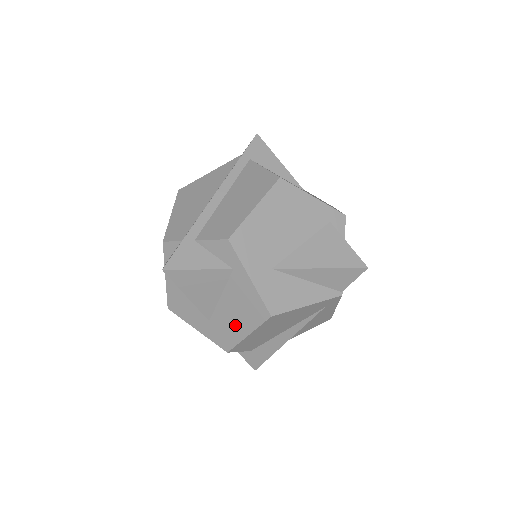
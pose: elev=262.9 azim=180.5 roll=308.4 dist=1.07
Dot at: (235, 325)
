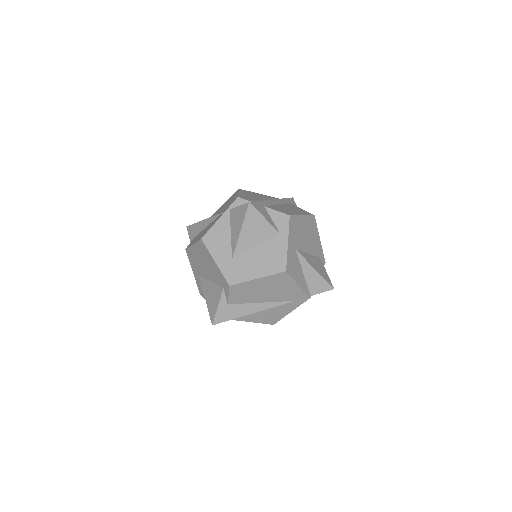
Dot at: (253, 268)
